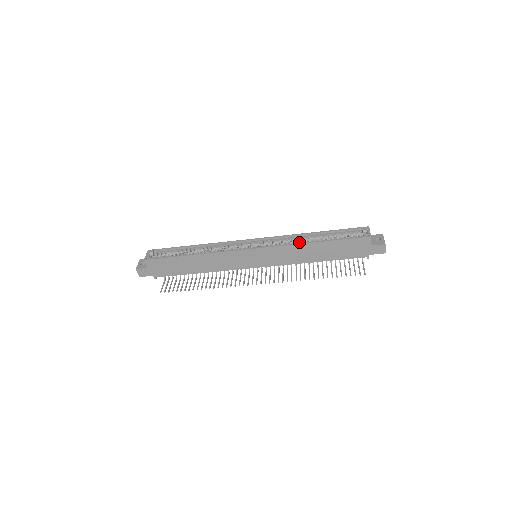
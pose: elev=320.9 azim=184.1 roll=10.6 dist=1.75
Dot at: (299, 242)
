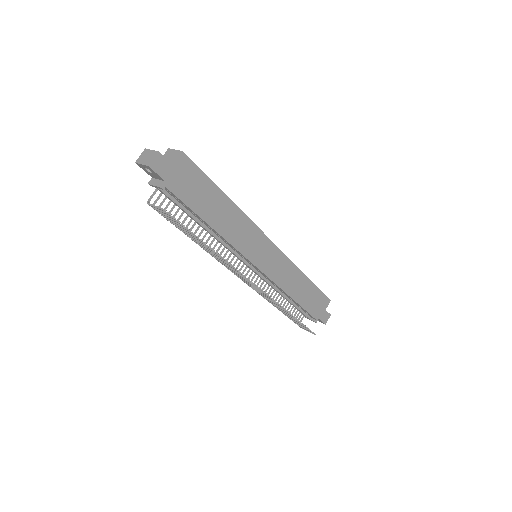
Dot at: occluded
